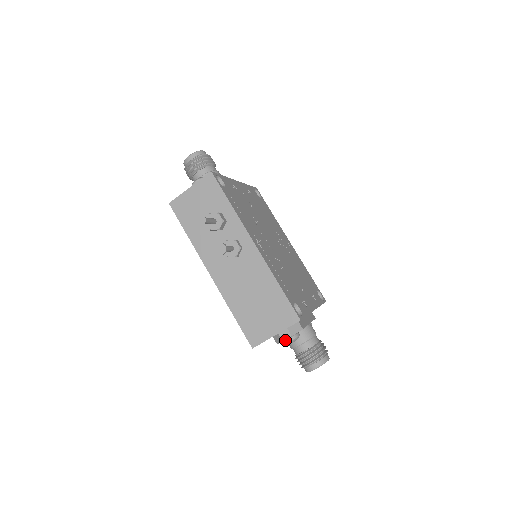
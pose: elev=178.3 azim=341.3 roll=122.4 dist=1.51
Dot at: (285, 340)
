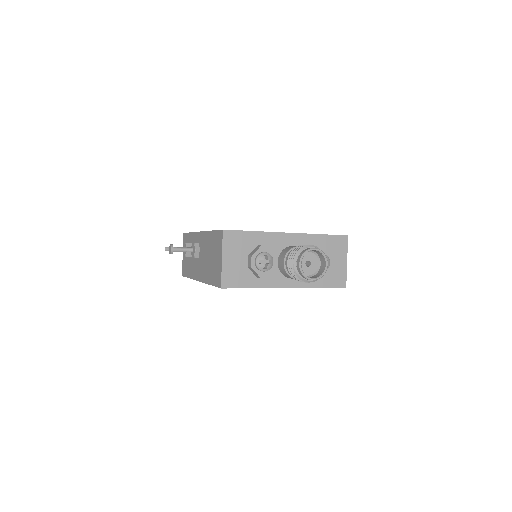
Dot at: (255, 266)
